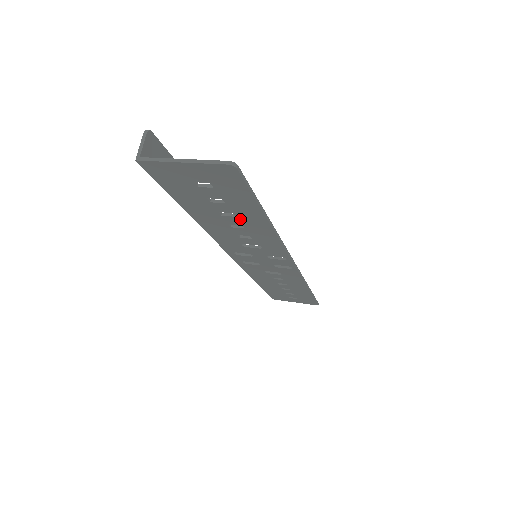
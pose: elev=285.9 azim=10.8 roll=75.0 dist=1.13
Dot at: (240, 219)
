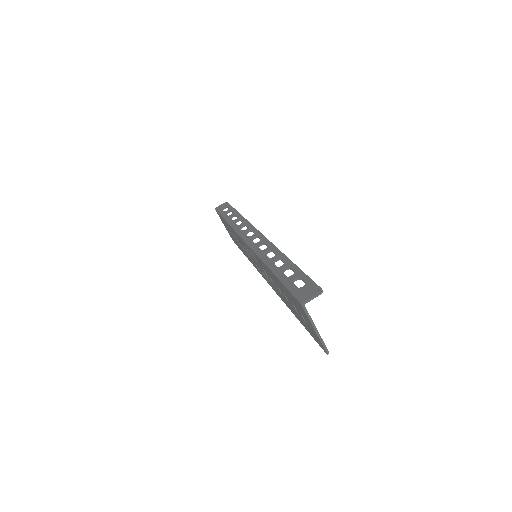
Dot at: (288, 301)
